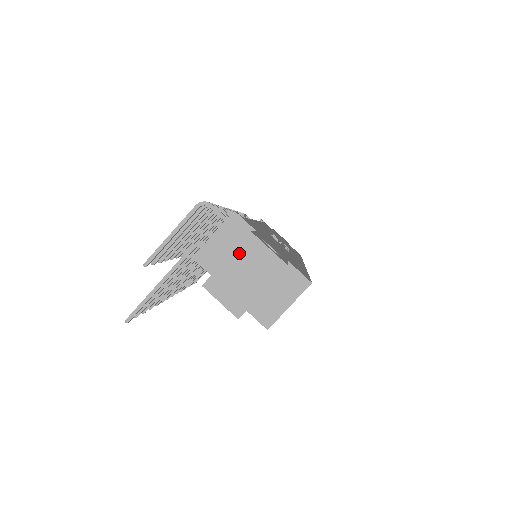
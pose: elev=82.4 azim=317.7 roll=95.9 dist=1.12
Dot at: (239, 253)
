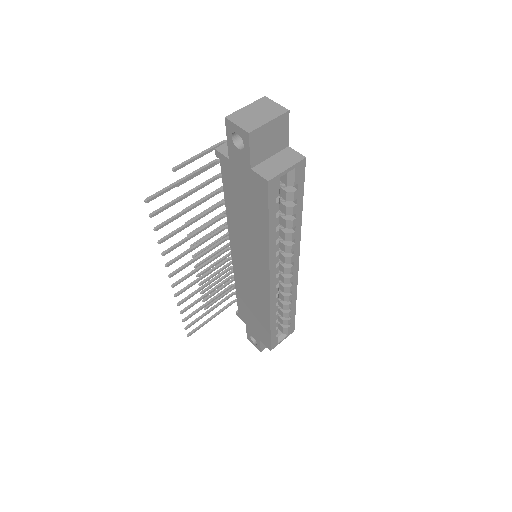
Dot at: (255, 104)
